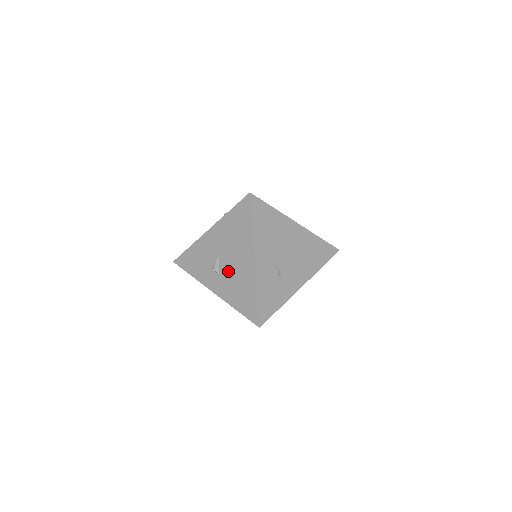
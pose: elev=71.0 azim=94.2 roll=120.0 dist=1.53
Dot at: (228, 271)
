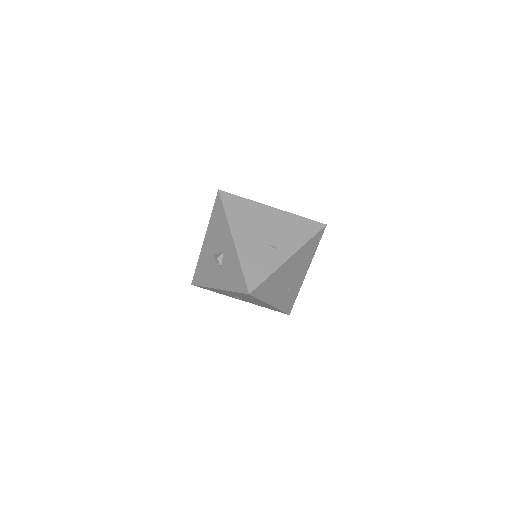
Dot at: occluded
